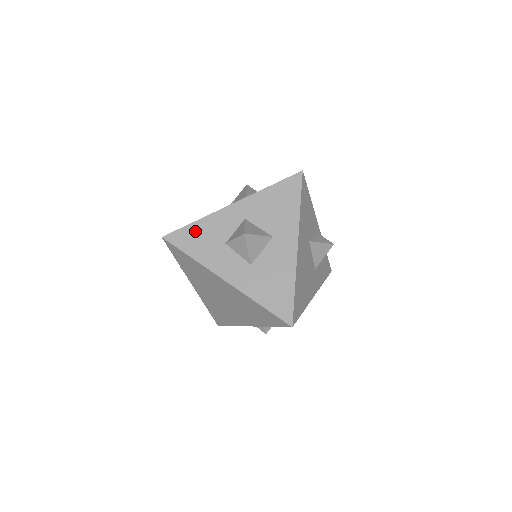
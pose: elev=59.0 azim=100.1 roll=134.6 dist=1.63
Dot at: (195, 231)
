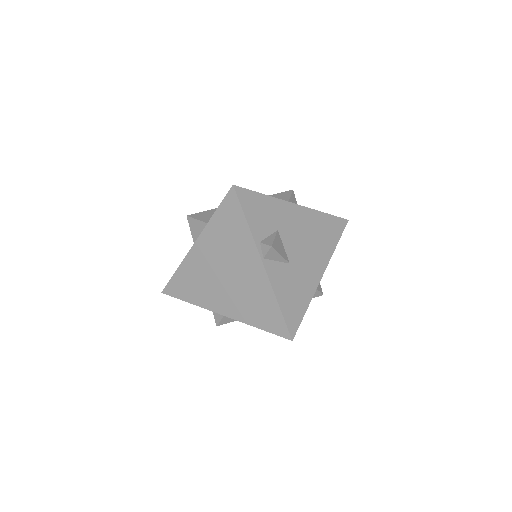
Dot at: occluded
